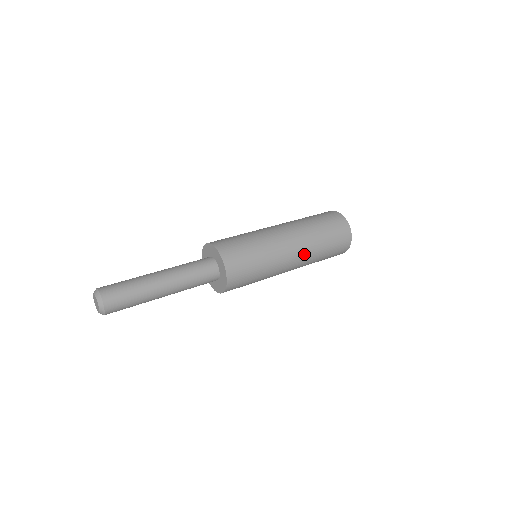
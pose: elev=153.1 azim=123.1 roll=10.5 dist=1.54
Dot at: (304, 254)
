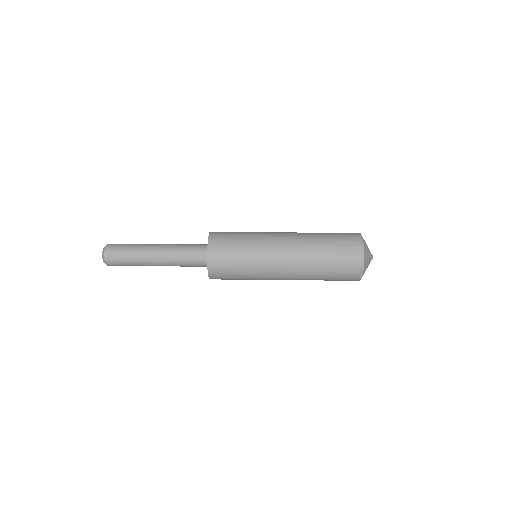
Dot at: (298, 253)
